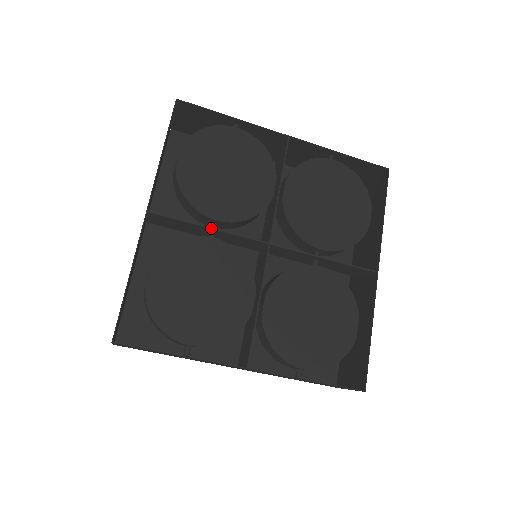
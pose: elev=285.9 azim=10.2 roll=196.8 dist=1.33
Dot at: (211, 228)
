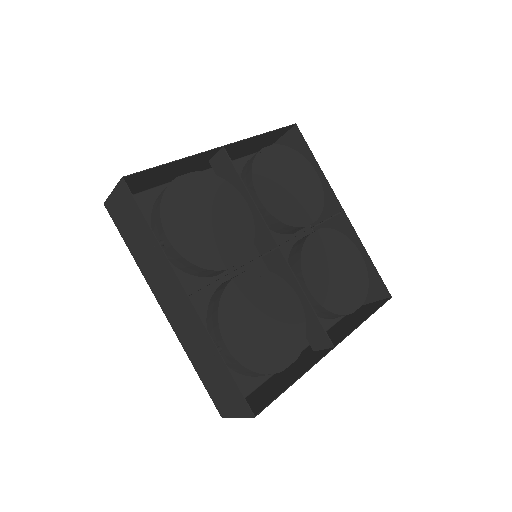
Dot at: (251, 197)
